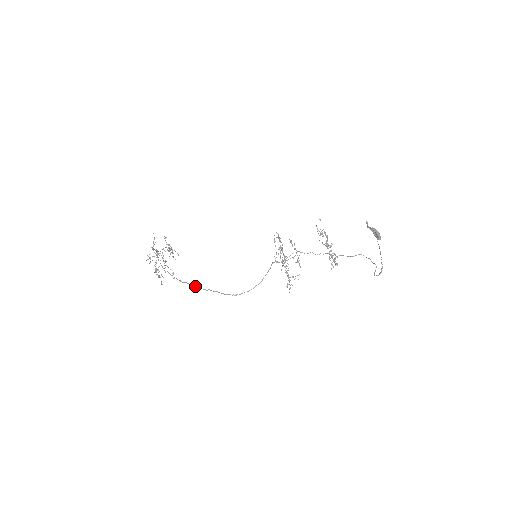
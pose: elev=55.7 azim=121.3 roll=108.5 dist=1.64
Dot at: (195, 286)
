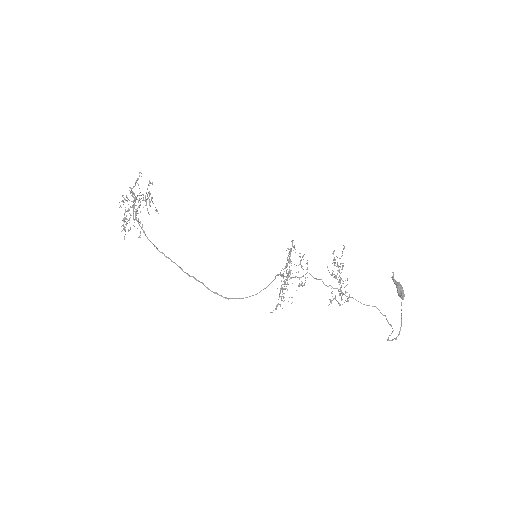
Dot at: occluded
